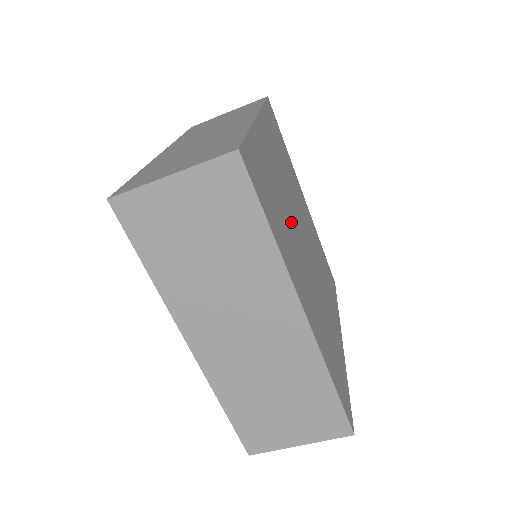
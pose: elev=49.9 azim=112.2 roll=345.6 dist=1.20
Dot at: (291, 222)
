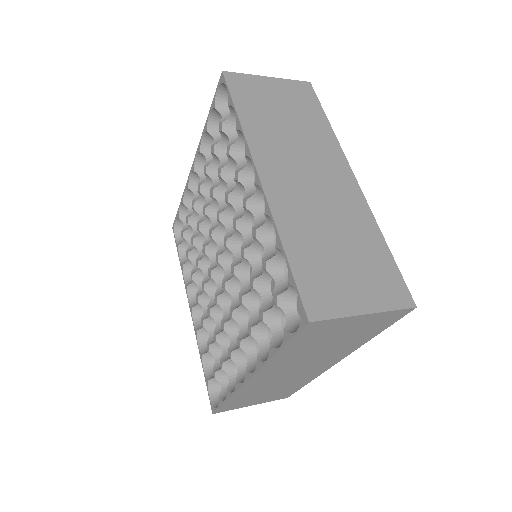
Dot at: occluded
